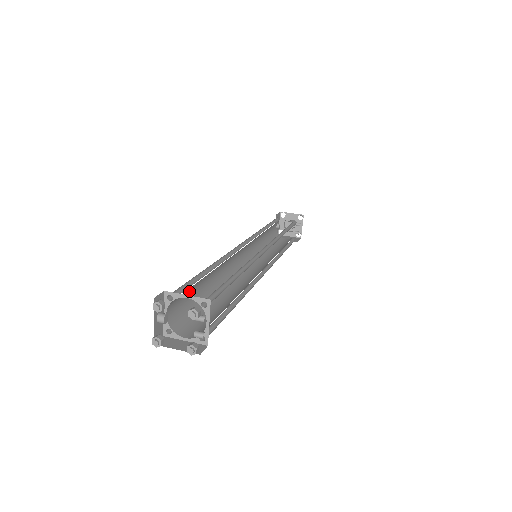
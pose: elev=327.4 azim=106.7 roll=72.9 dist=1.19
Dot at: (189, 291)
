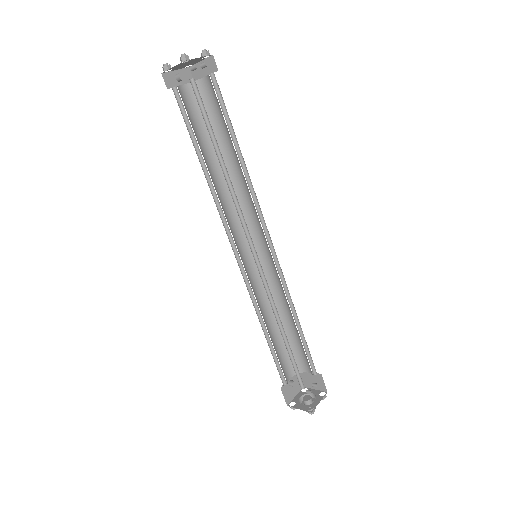
Dot at: (201, 123)
